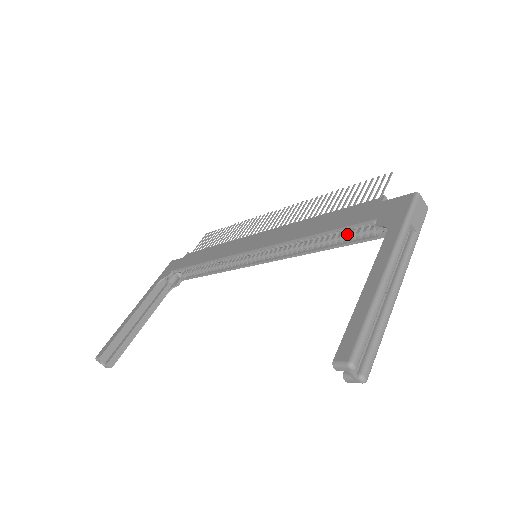
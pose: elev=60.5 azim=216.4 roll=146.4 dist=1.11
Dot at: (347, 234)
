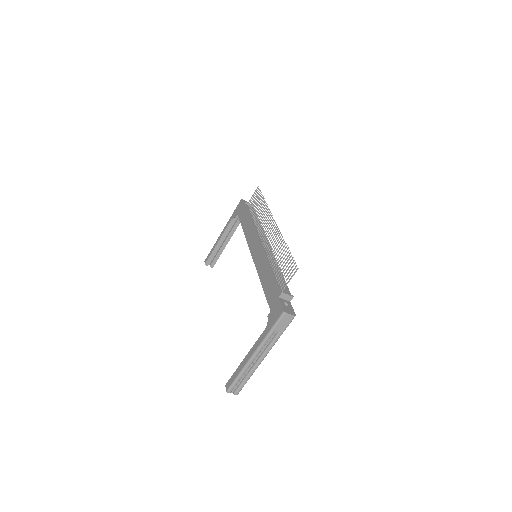
Dot at: occluded
